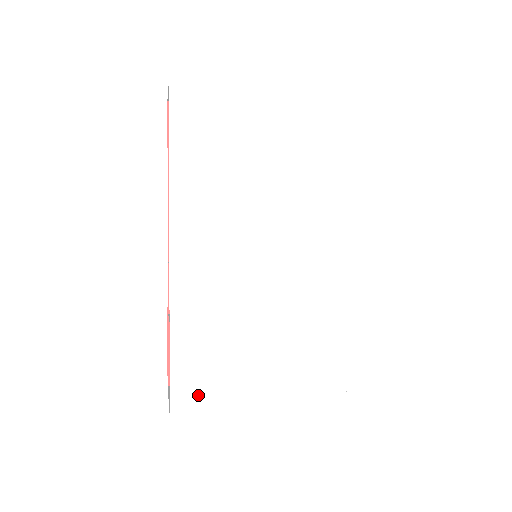
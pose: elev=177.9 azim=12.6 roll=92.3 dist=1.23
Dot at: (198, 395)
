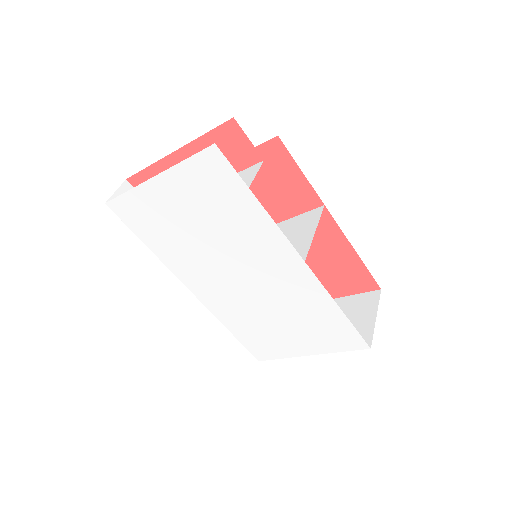
Dot at: (264, 351)
